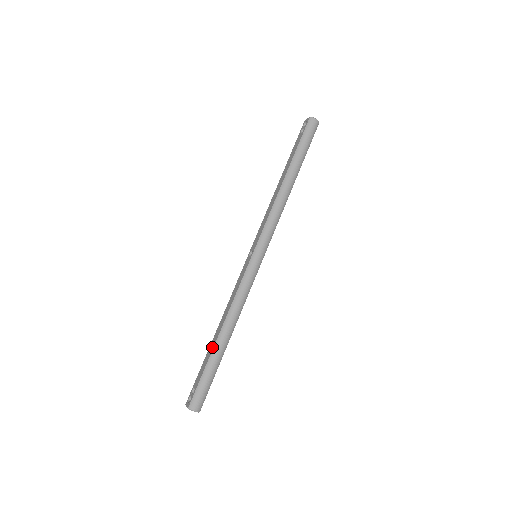
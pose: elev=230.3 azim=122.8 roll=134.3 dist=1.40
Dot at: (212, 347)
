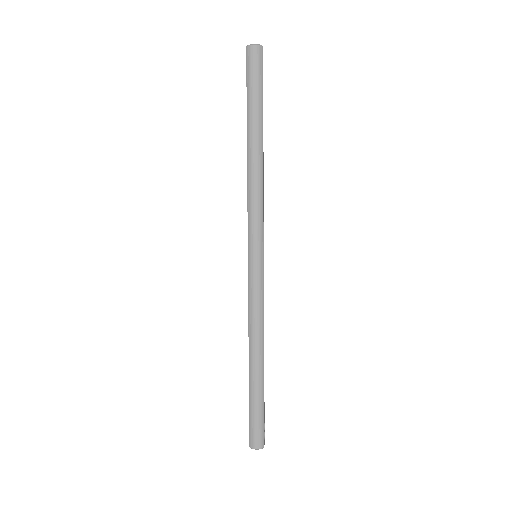
Dot at: occluded
